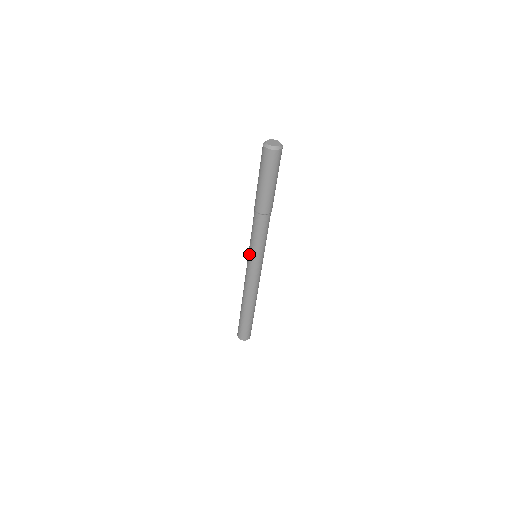
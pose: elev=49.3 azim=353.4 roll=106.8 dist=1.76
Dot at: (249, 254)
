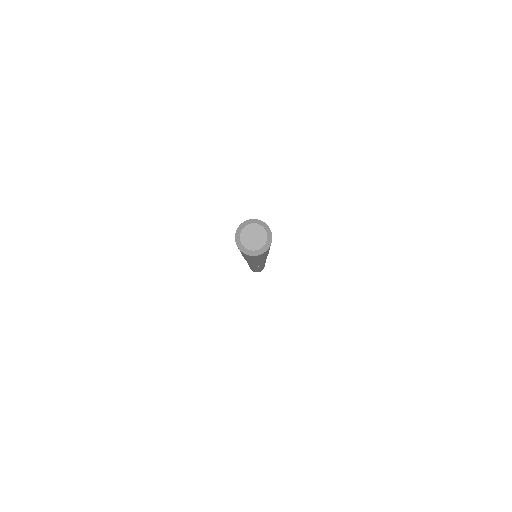
Dot at: occluded
